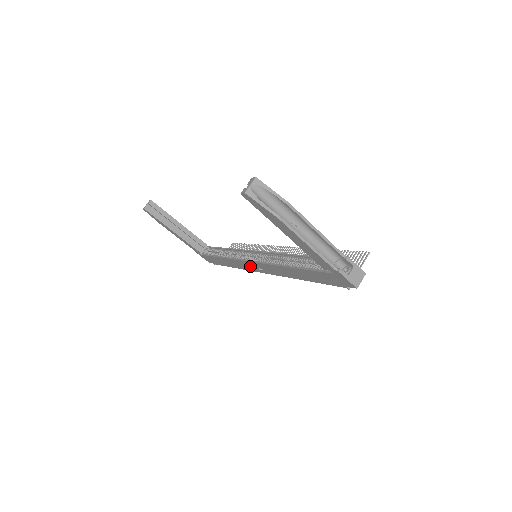
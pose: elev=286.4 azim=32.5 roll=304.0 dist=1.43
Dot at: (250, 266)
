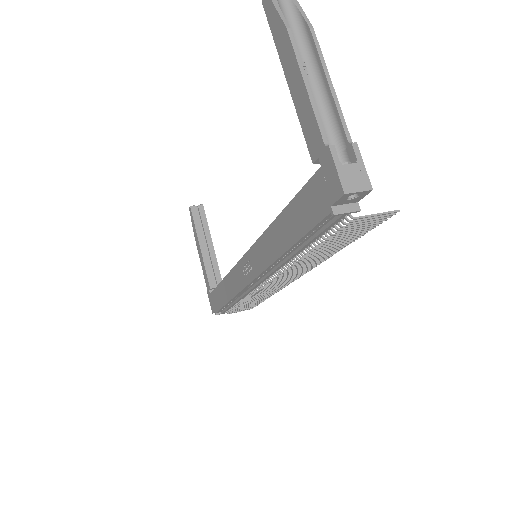
Dot at: (242, 273)
